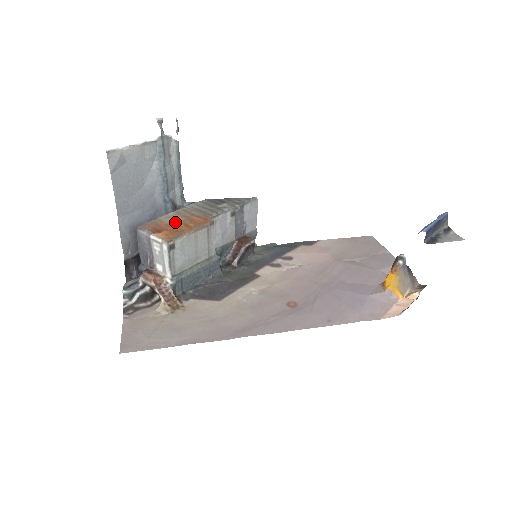
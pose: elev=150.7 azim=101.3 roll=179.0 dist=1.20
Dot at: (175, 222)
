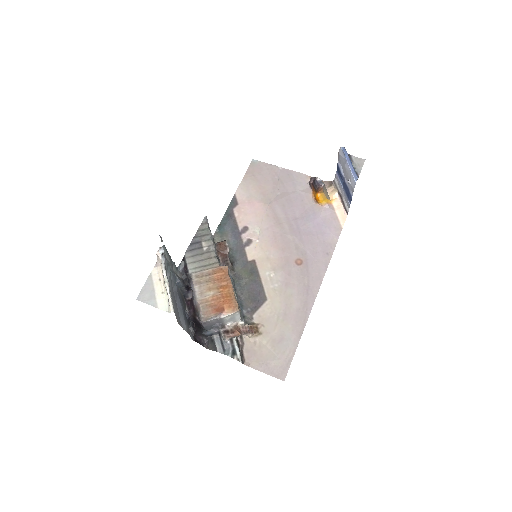
Dot at: (214, 292)
